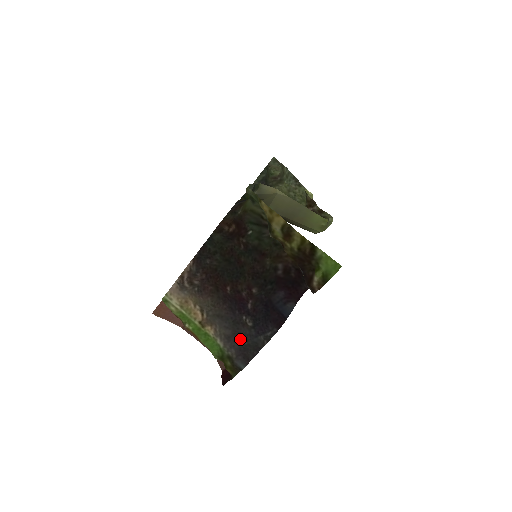
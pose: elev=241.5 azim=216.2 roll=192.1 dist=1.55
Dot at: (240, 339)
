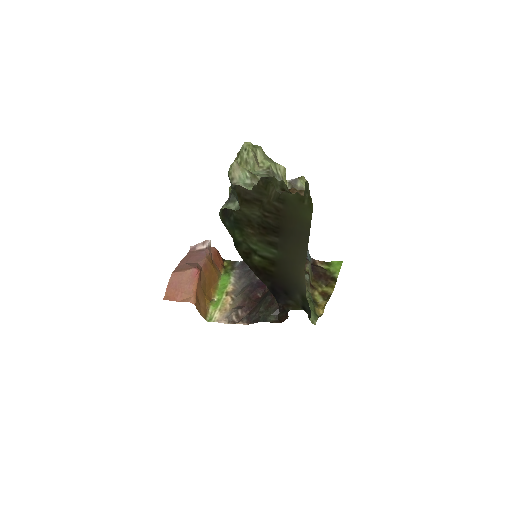
Dot at: (247, 272)
